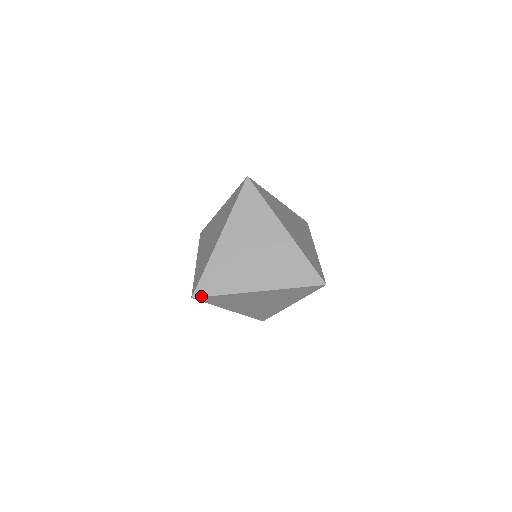
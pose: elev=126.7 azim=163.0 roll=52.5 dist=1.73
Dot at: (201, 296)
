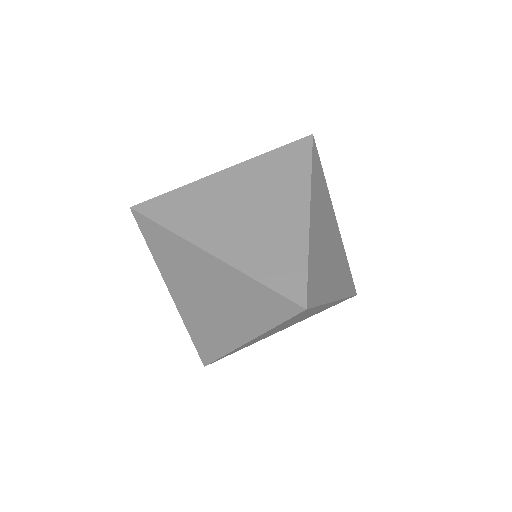
Dot at: (141, 212)
